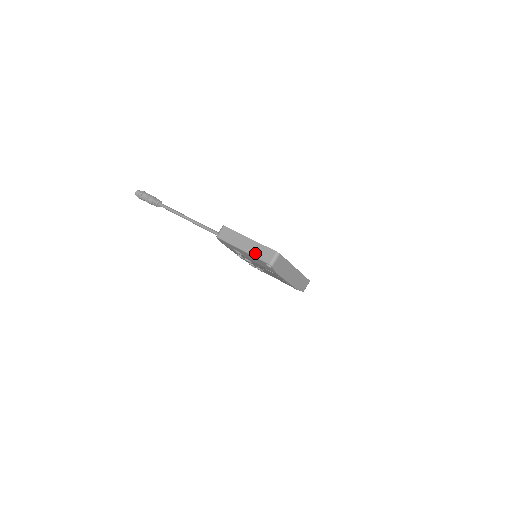
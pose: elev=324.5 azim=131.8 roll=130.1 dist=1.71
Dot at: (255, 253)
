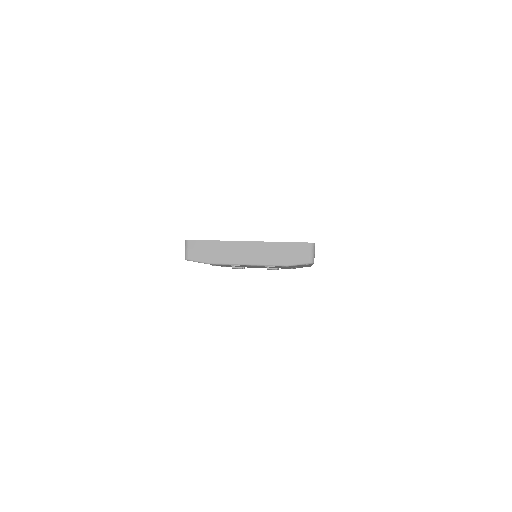
Dot at: occluded
